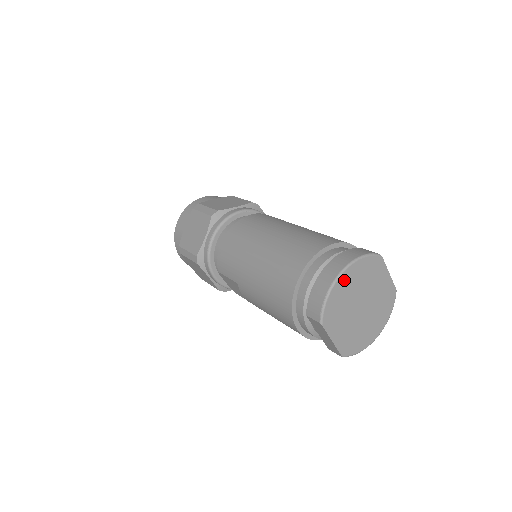
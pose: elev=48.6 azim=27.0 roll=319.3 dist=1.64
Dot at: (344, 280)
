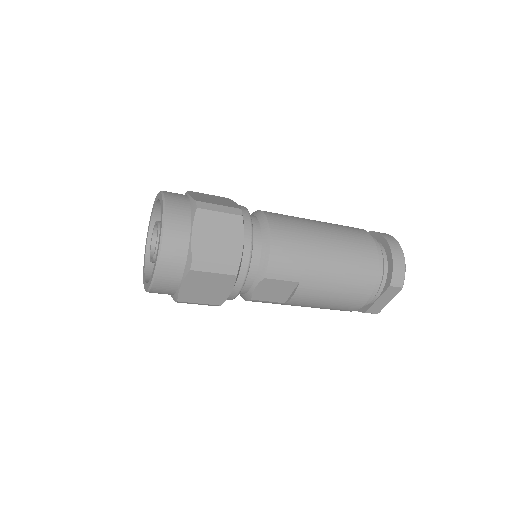
Dot at: occluded
